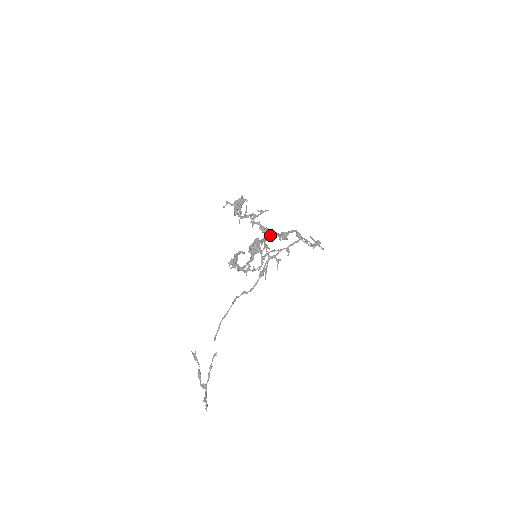
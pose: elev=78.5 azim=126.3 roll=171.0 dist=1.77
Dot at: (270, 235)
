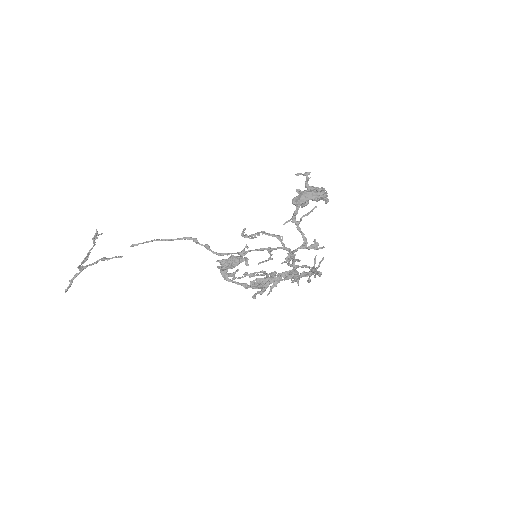
Dot at: occluded
